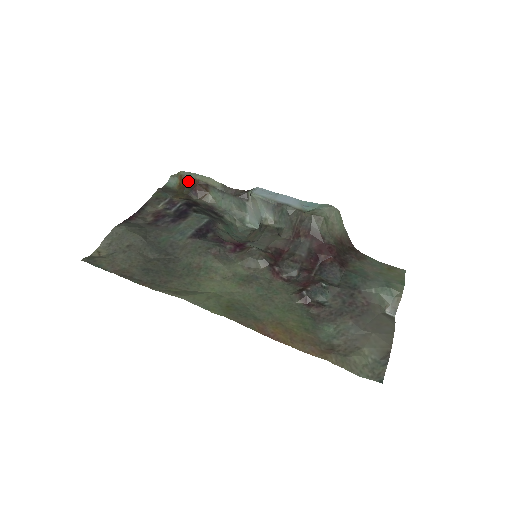
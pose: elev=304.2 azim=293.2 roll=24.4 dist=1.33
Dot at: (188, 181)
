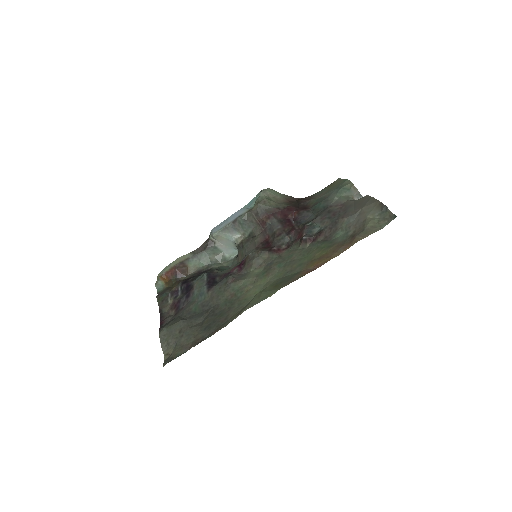
Dot at: (168, 274)
